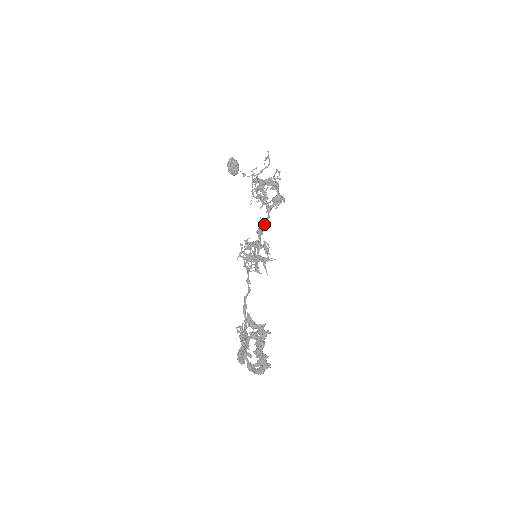
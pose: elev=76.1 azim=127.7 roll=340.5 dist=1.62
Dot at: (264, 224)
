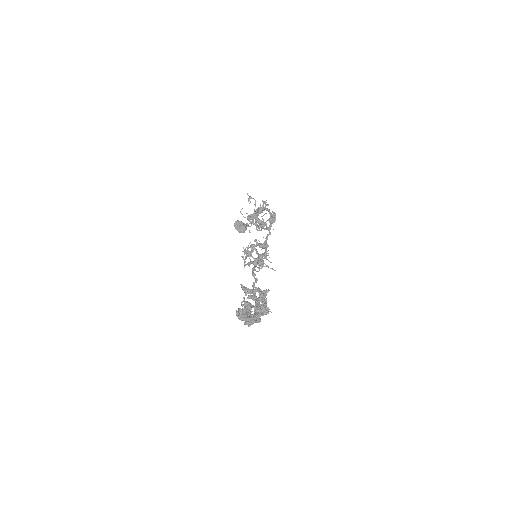
Dot at: (267, 239)
